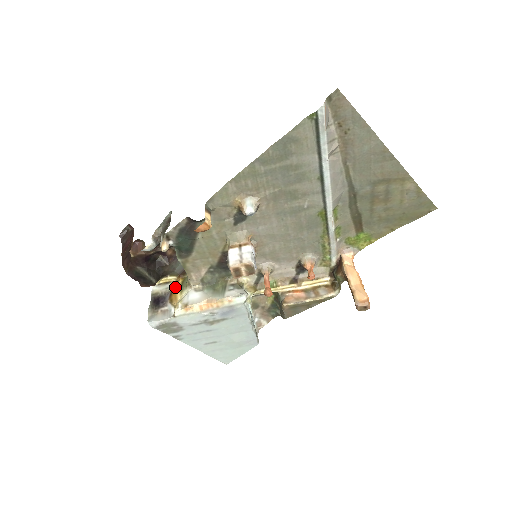
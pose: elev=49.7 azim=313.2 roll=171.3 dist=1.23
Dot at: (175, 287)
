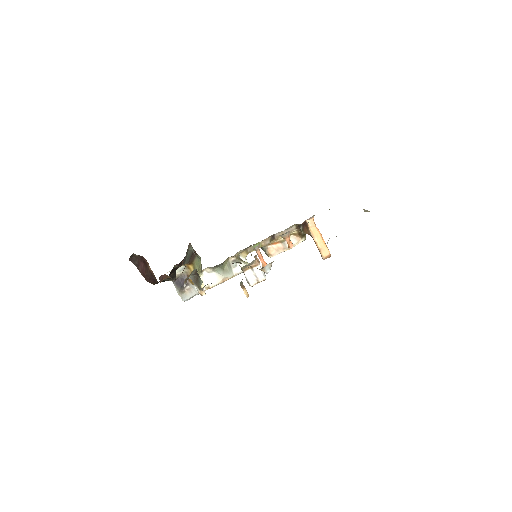
Dot at: (189, 271)
